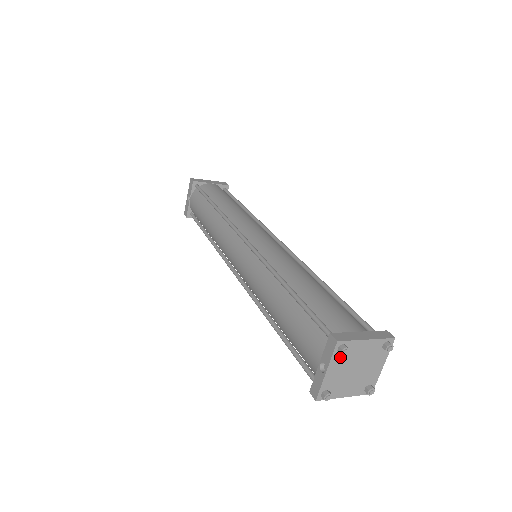
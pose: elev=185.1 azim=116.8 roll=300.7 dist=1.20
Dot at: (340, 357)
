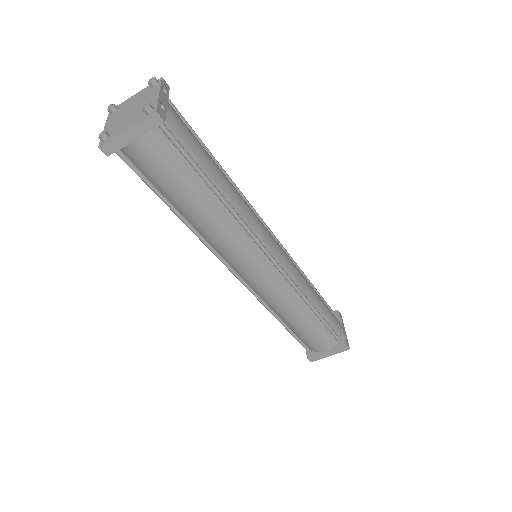
Dot at: (114, 115)
